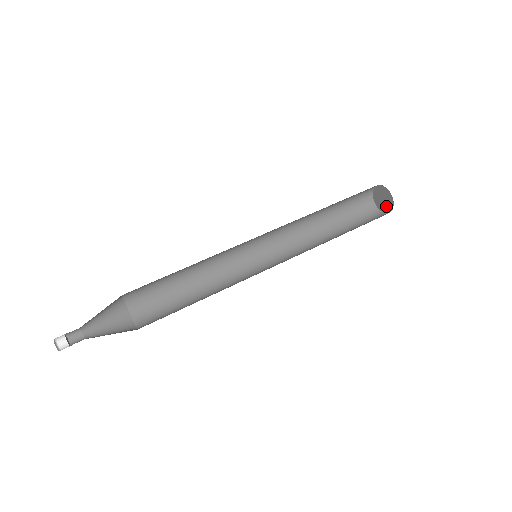
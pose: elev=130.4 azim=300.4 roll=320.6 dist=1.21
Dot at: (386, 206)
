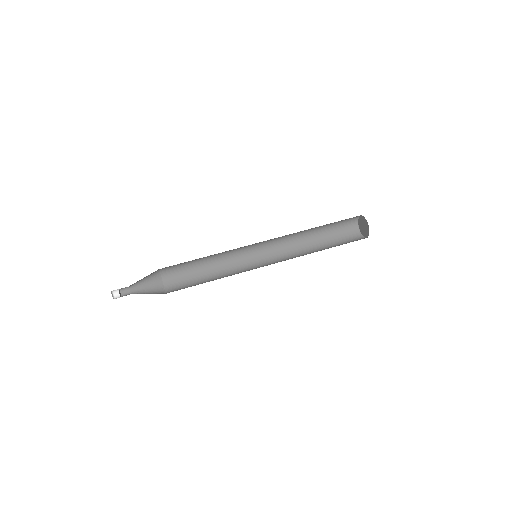
Dot at: (363, 231)
